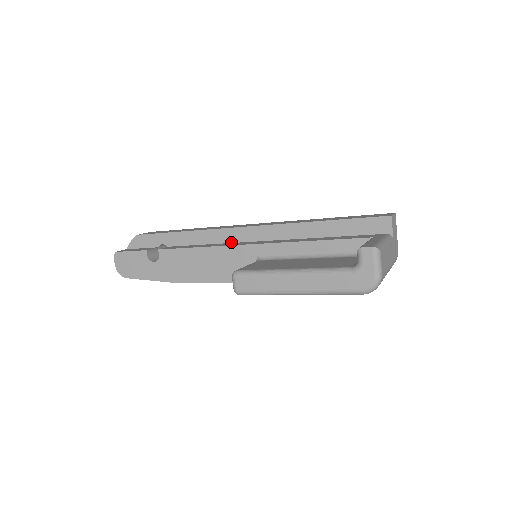
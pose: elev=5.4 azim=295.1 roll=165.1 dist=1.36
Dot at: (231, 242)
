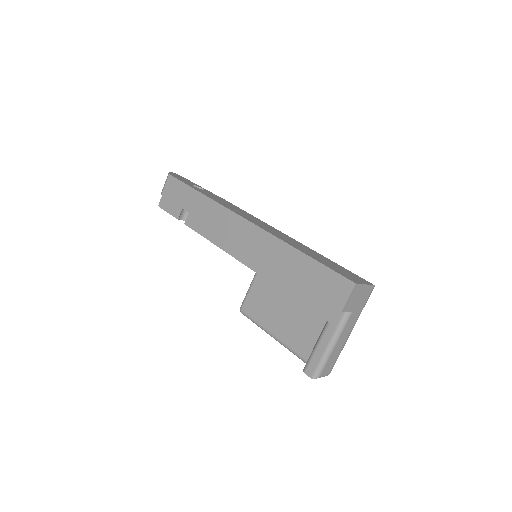
Dot at: occluded
